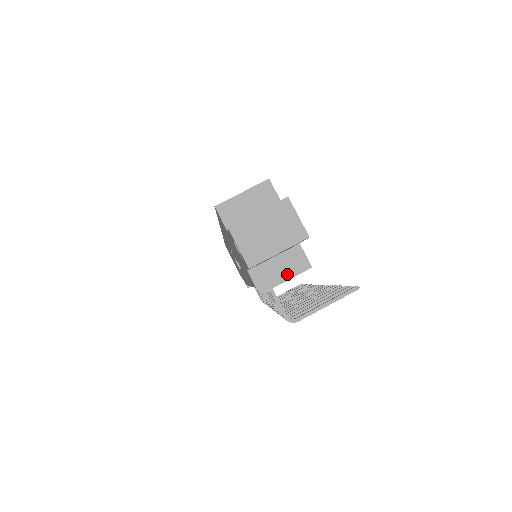
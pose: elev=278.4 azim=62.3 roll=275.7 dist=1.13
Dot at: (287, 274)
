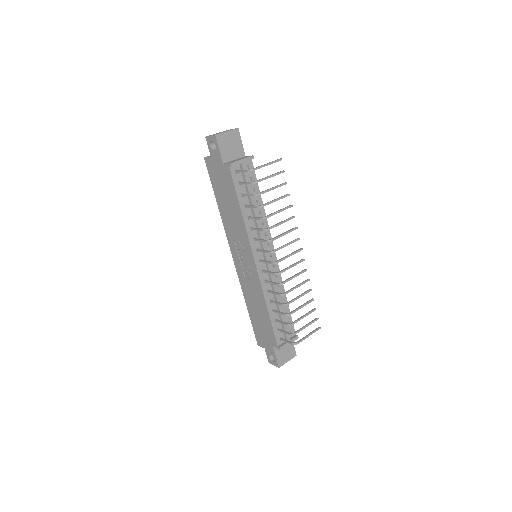
Dot at: (242, 159)
